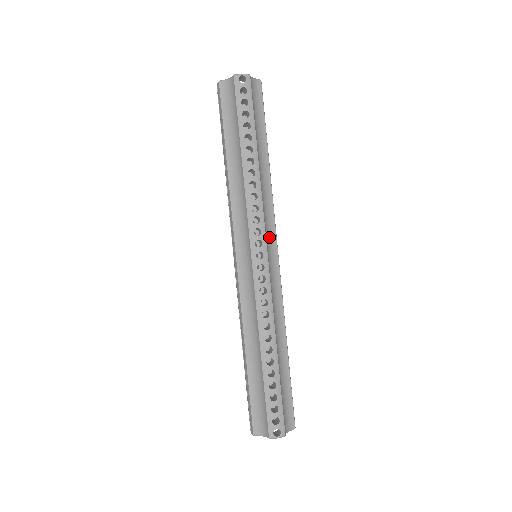
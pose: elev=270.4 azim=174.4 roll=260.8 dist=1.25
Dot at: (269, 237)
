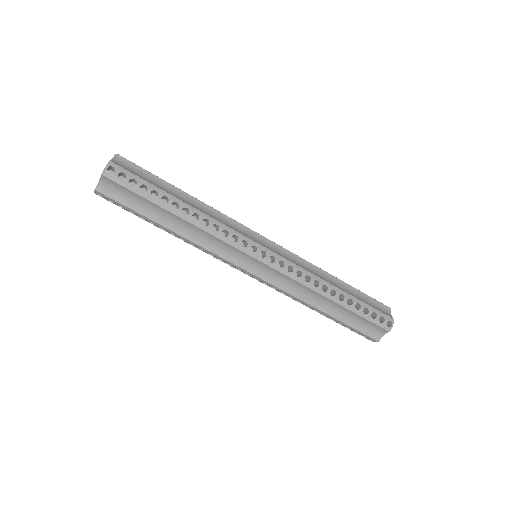
Dot at: (251, 237)
